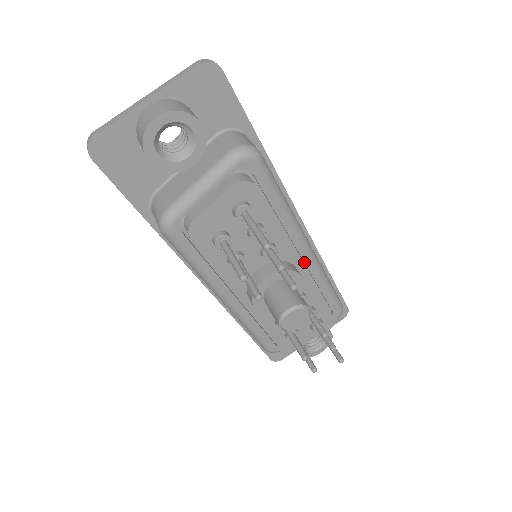
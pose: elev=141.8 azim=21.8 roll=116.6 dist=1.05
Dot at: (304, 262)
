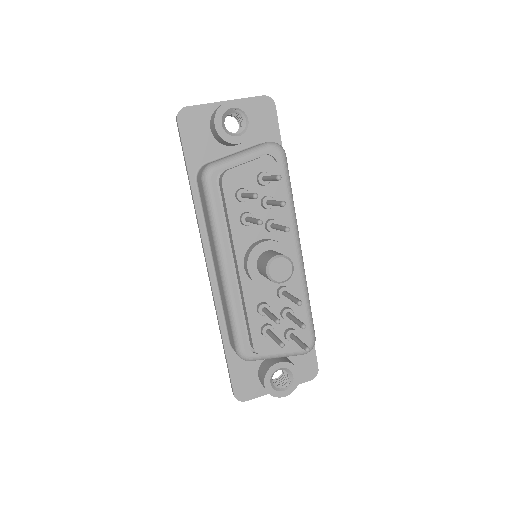
Dot at: (294, 263)
